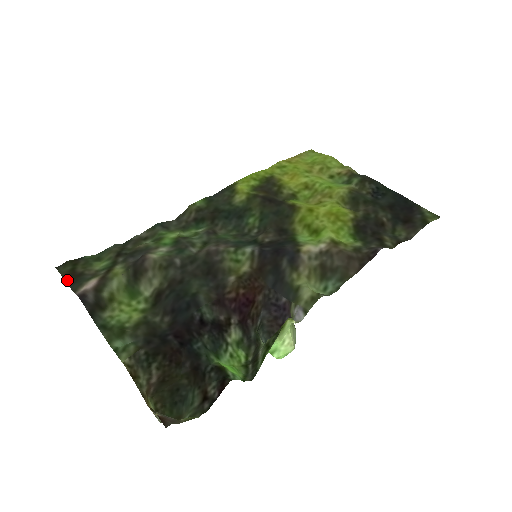
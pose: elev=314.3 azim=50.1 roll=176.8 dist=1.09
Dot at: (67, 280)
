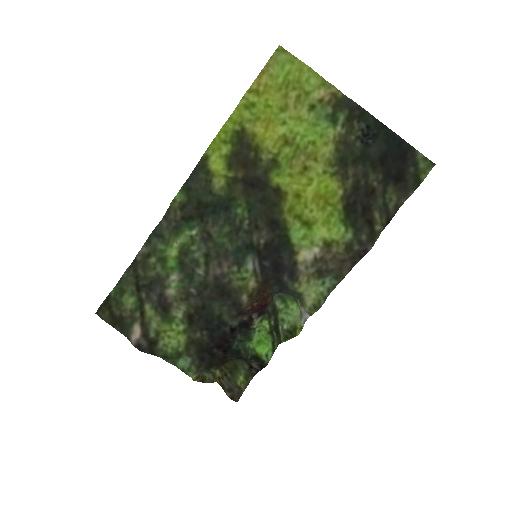
Dot at: (114, 327)
